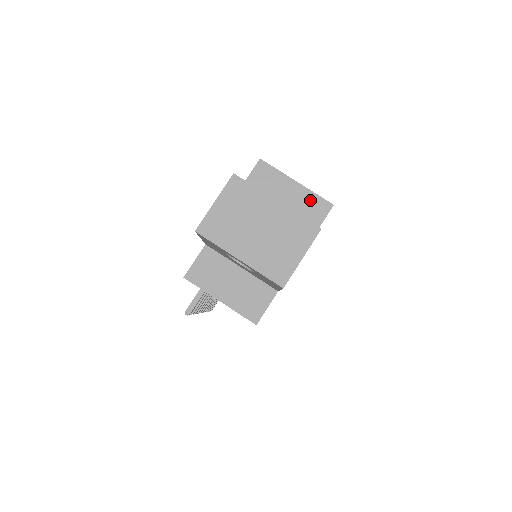
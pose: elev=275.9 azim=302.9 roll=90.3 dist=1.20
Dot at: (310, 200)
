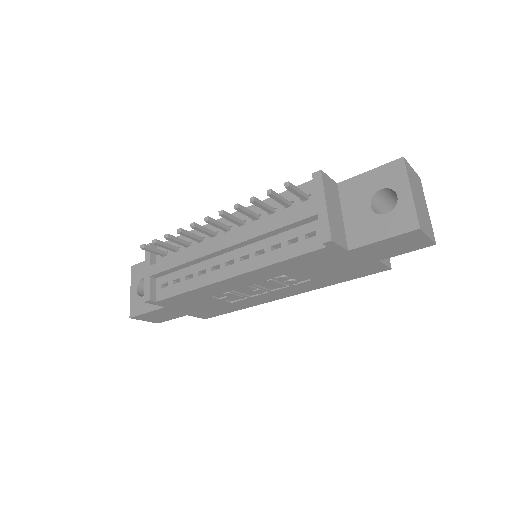
Dot at: occluded
